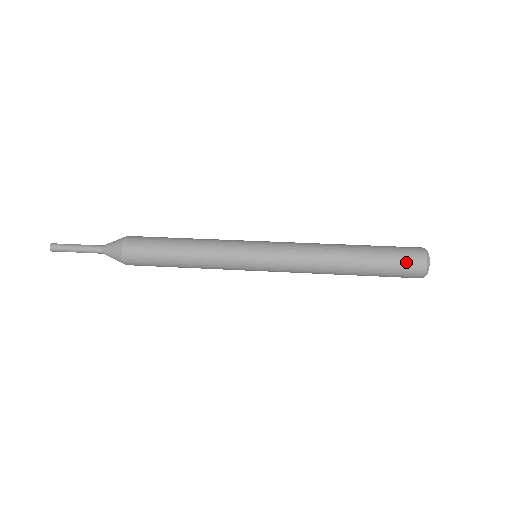
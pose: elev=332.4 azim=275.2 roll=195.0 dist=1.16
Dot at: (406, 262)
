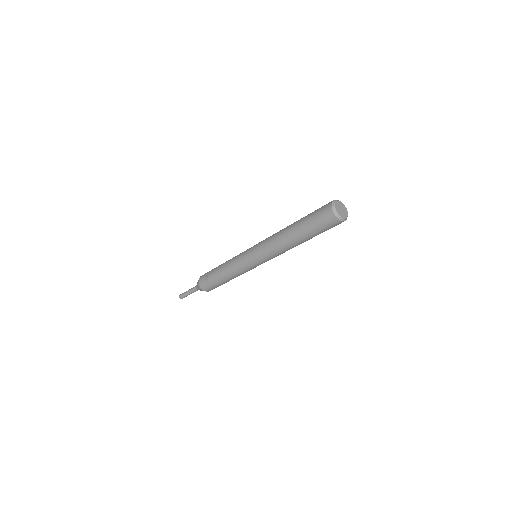
Dot at: occluded
